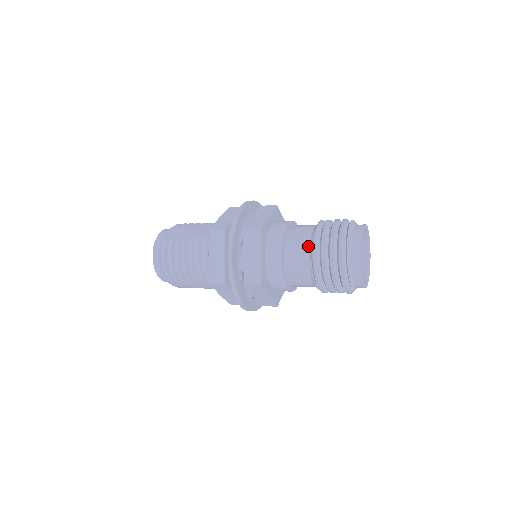
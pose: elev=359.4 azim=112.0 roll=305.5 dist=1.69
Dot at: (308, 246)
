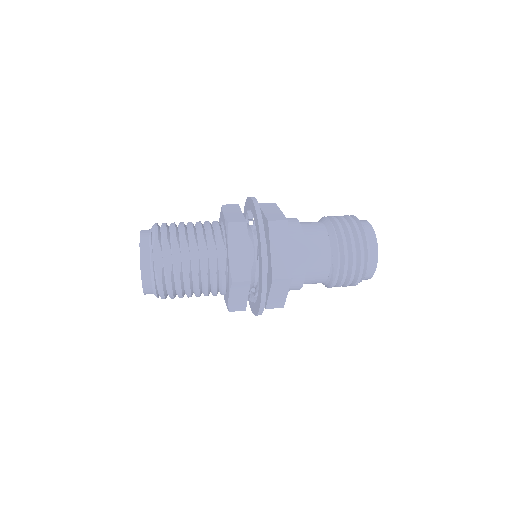
Dot at: (328, 271)
